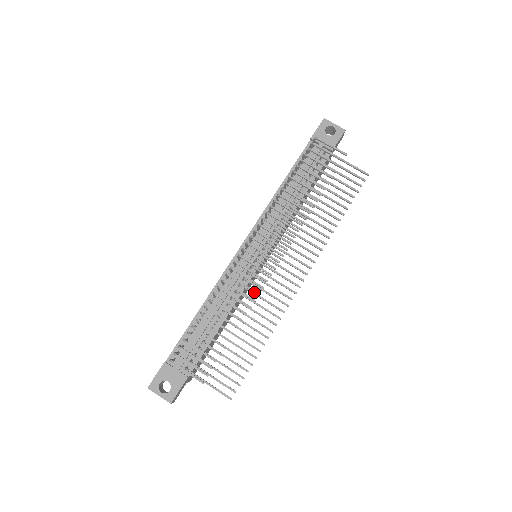
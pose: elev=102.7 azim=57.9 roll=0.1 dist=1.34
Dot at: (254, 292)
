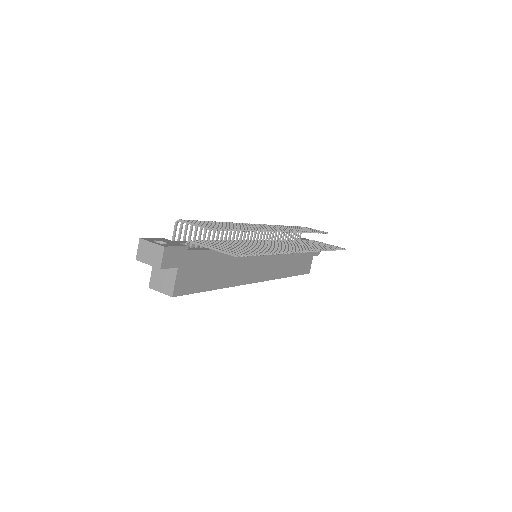
Dot at: (263, 229)
